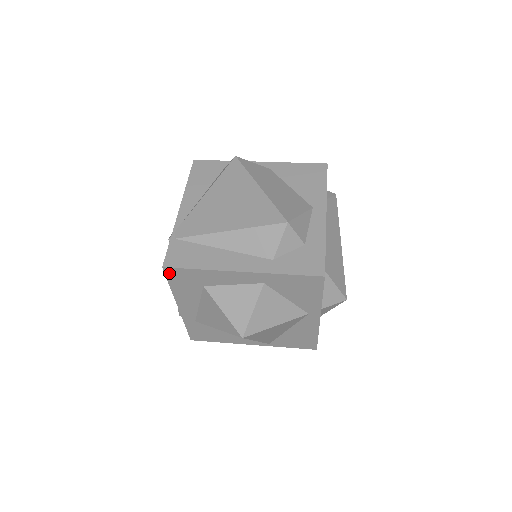
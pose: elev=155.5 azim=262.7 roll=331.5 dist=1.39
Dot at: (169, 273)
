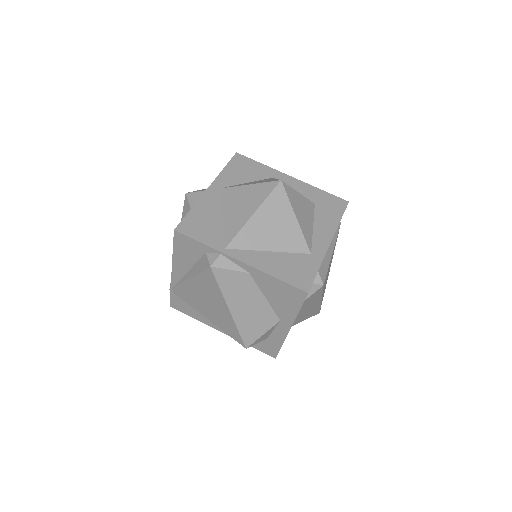
Dot at: occluded
